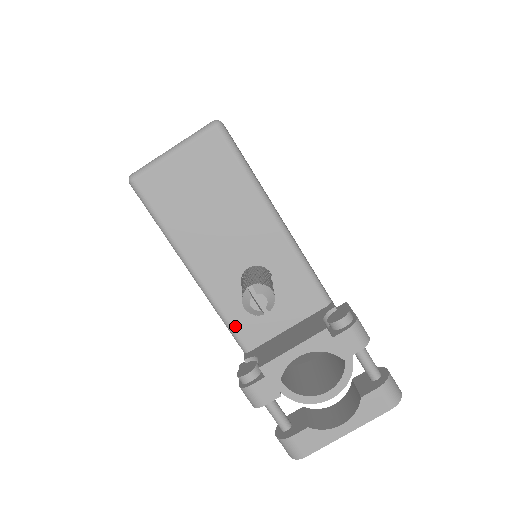
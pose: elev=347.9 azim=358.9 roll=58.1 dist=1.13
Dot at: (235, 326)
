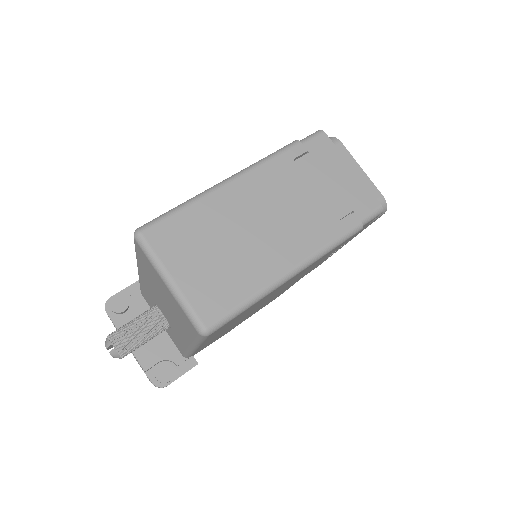
Dot at: (142, 290)
